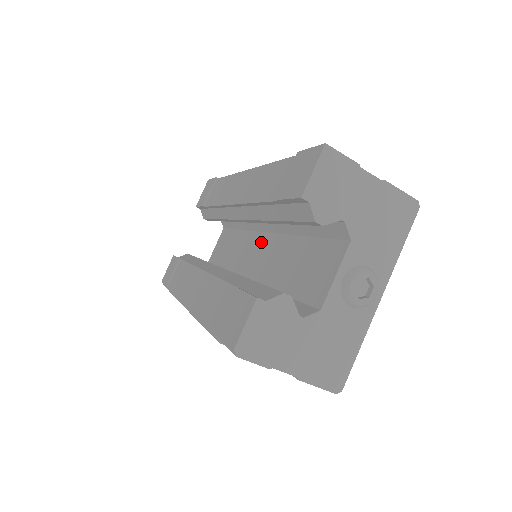
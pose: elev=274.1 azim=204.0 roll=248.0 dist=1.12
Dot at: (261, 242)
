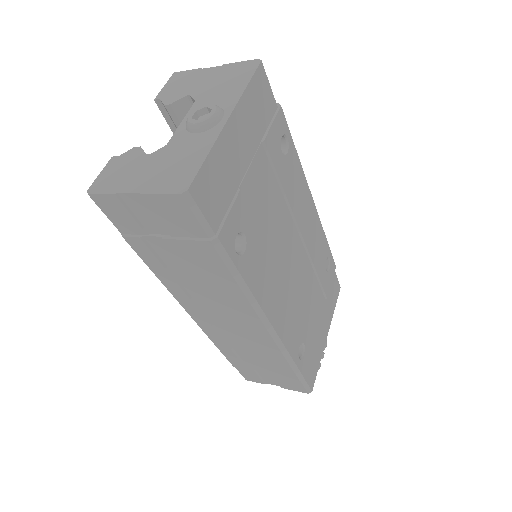
Dot at: occluded
